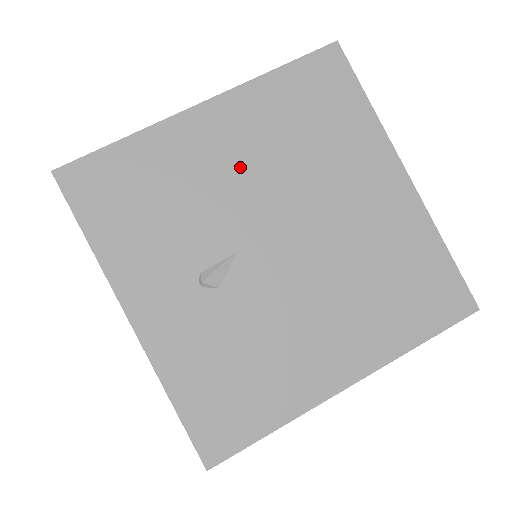
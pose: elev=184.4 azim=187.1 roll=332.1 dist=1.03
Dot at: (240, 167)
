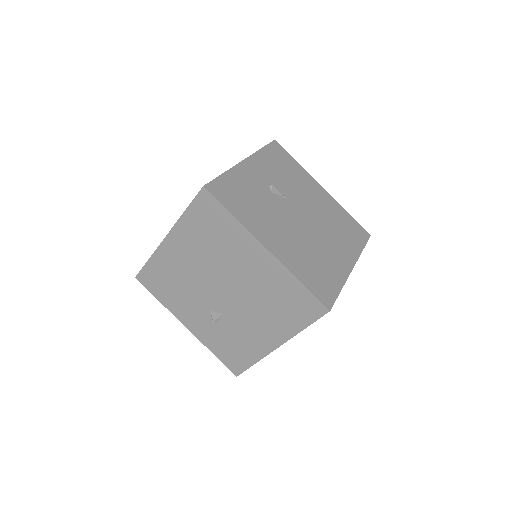
Dot at: (314, 201)
